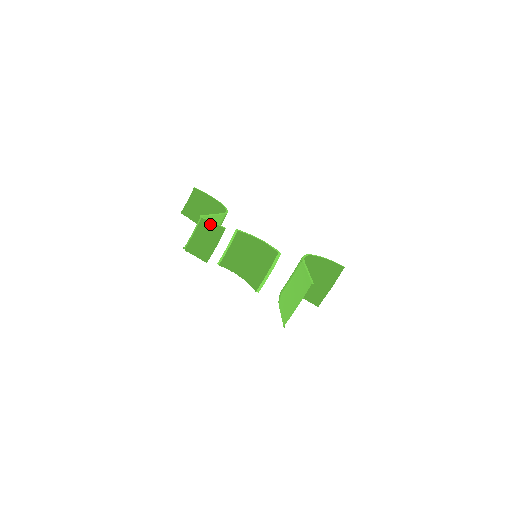
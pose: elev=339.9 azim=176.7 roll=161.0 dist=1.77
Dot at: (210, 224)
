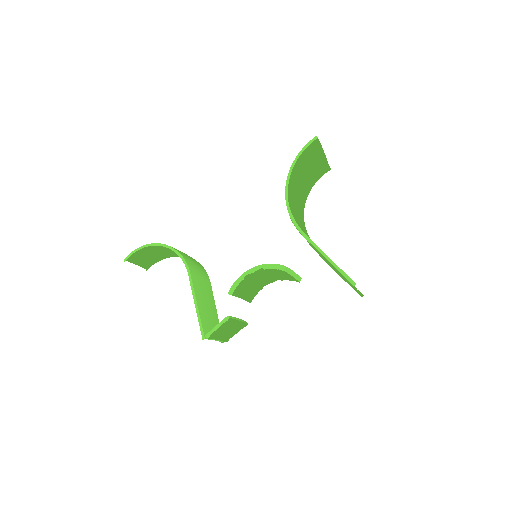
Dot at: (215, 328)
